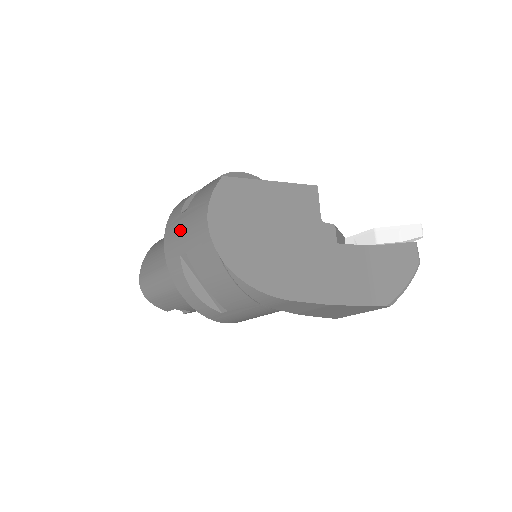
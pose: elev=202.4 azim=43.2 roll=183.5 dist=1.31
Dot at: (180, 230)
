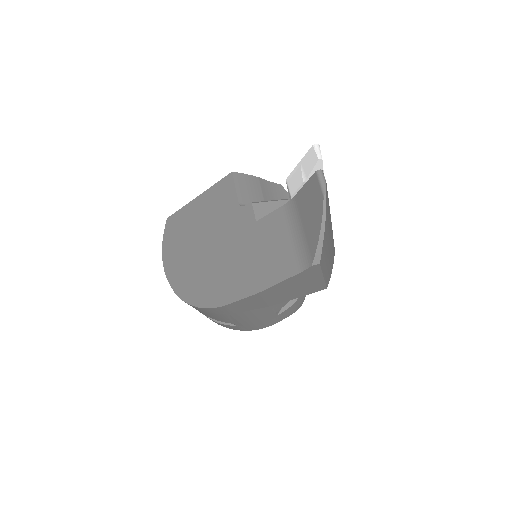
Dot at: occluded
